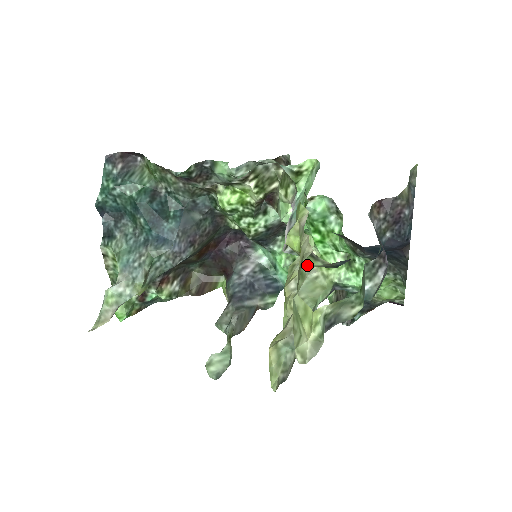
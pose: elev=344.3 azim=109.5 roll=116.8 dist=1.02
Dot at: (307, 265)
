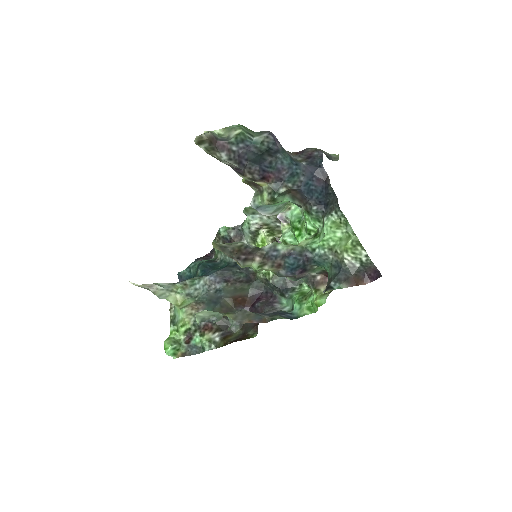
Dot at: occluded
